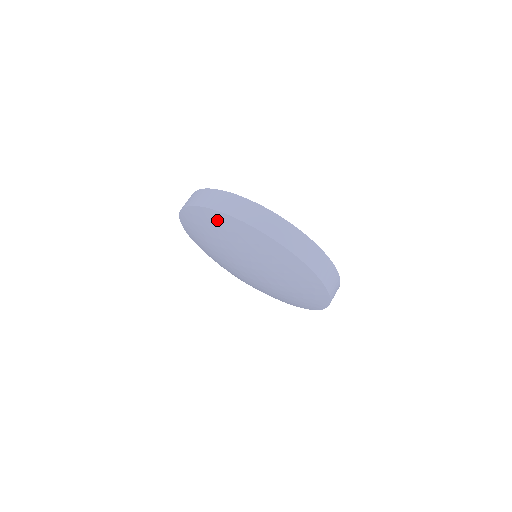
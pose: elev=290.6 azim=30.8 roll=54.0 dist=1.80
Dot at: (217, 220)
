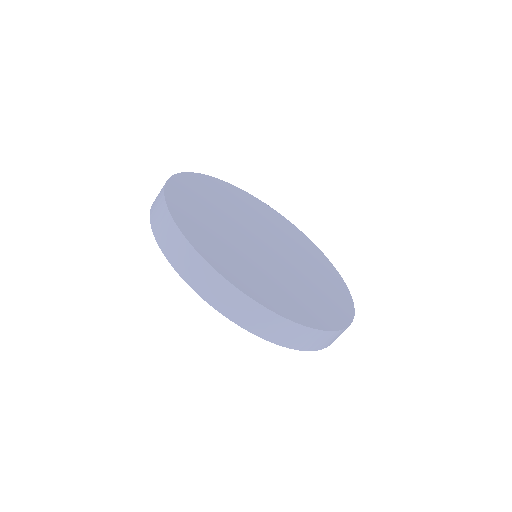
Dot at: occluded
